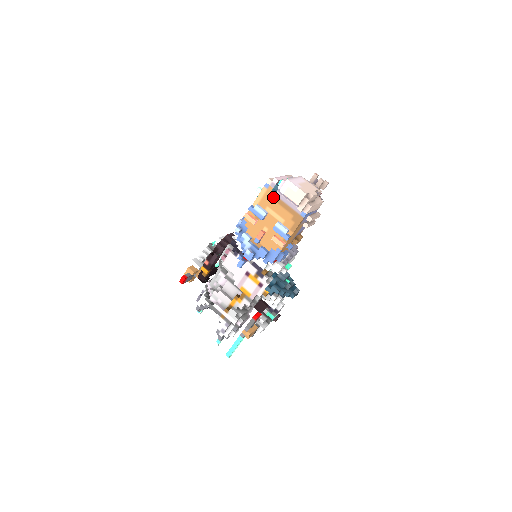
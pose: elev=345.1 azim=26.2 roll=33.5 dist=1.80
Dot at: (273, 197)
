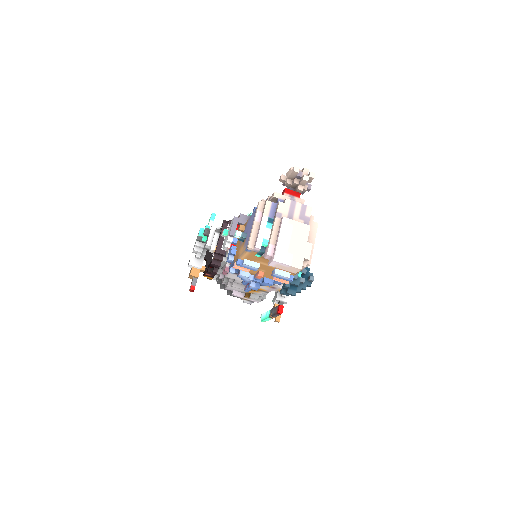
Dot at: (260, 257)
